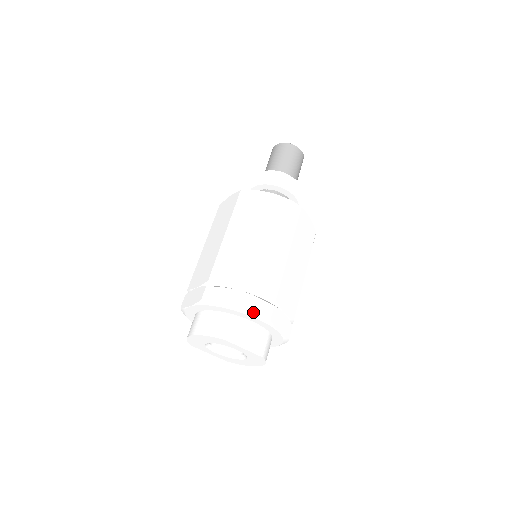
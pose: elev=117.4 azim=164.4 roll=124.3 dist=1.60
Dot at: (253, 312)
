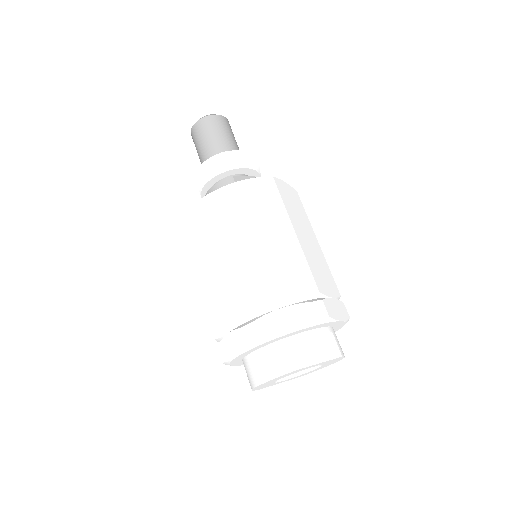
Dot at: (308, 322)
